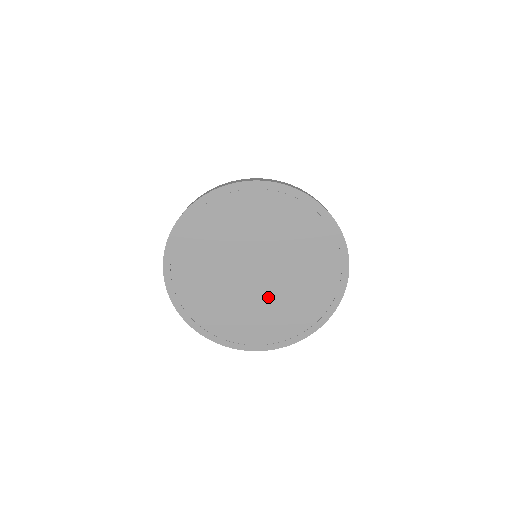
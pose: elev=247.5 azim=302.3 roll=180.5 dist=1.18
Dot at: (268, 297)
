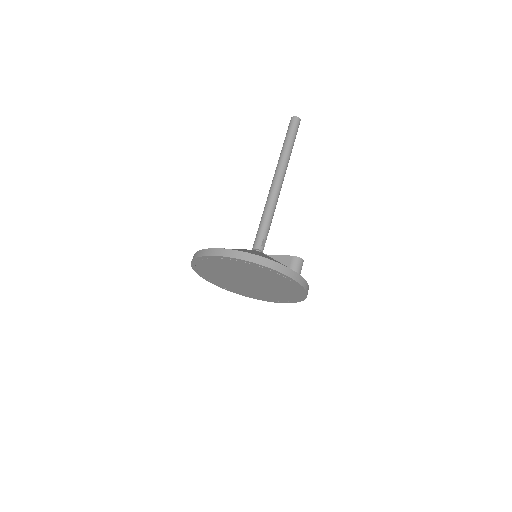
Dot at: (247, 287)
